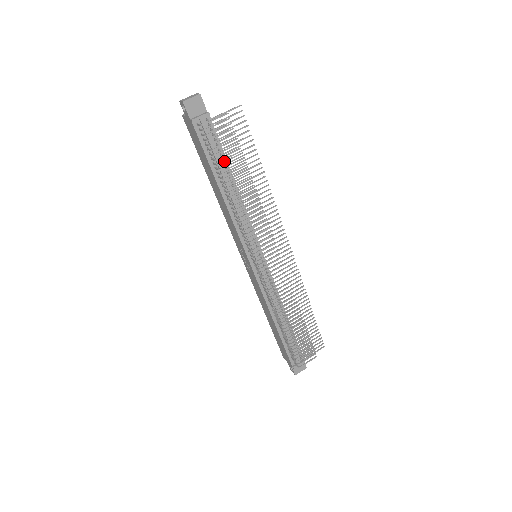
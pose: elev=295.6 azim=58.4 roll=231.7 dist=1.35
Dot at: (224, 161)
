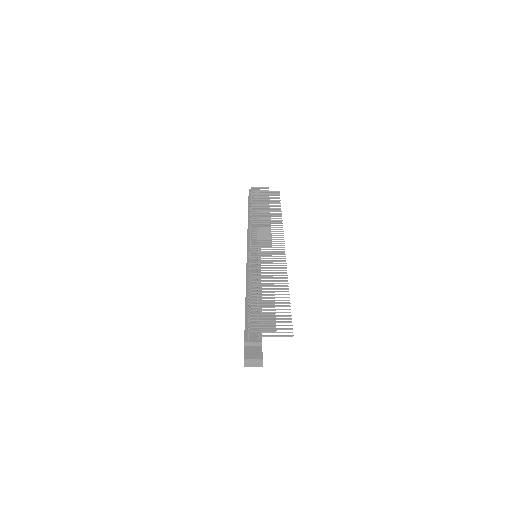
Dot at: (256, 199)
